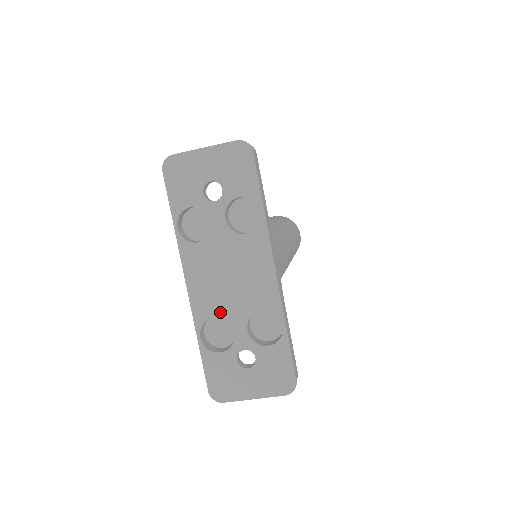
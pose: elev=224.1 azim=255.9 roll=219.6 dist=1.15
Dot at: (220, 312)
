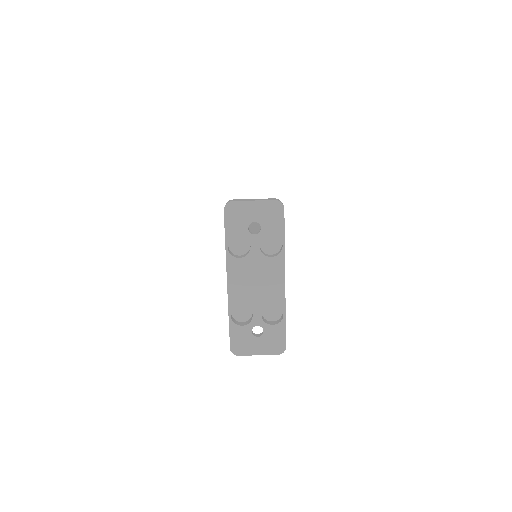
Dot at: (246, 302)
